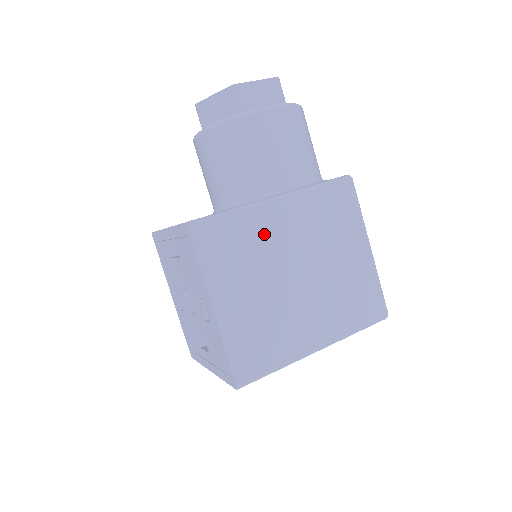
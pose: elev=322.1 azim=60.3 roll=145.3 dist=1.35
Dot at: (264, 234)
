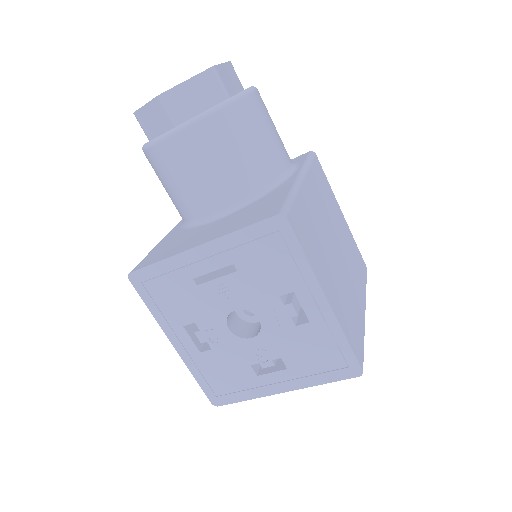
Dot at: (313, 213)
